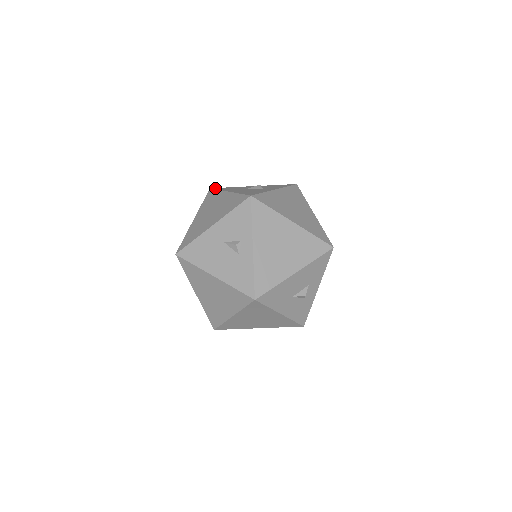
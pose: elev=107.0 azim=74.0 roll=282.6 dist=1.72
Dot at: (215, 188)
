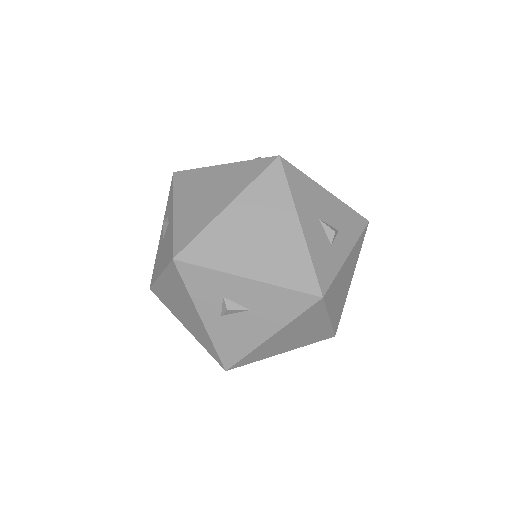
Dot at: occluded
